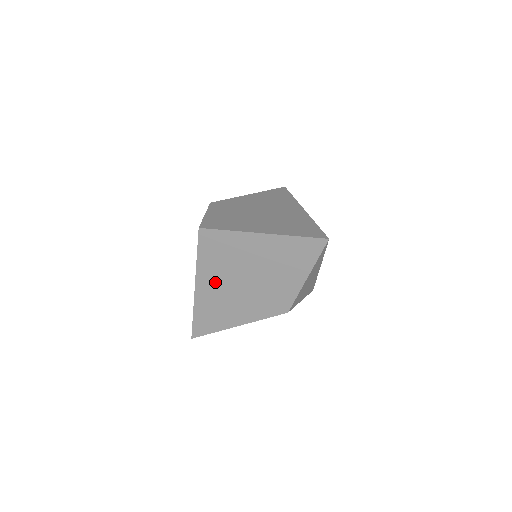
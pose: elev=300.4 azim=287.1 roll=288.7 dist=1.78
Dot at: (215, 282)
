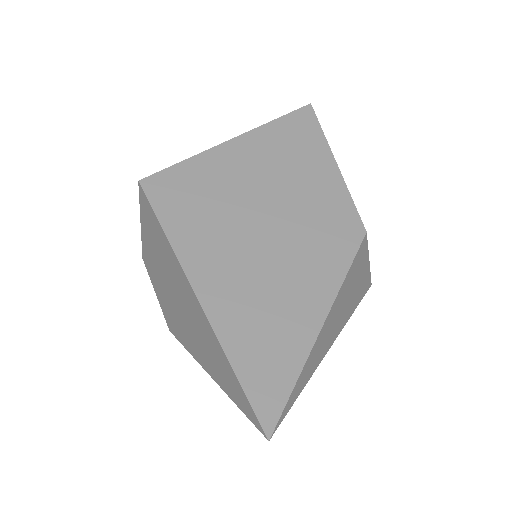
Dot at: (222, 257)
